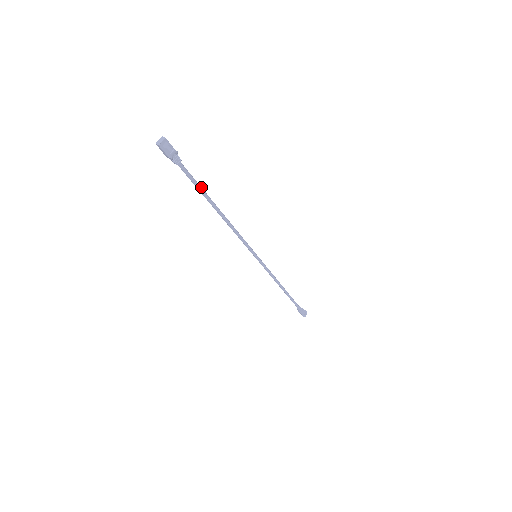
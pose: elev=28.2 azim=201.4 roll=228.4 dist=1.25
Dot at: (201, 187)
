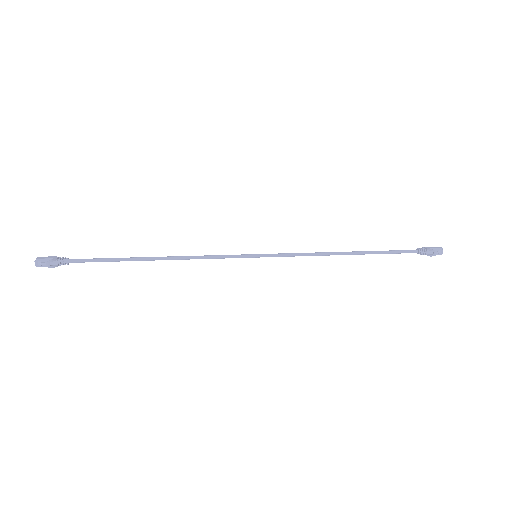
Dot at: (111, 258)
